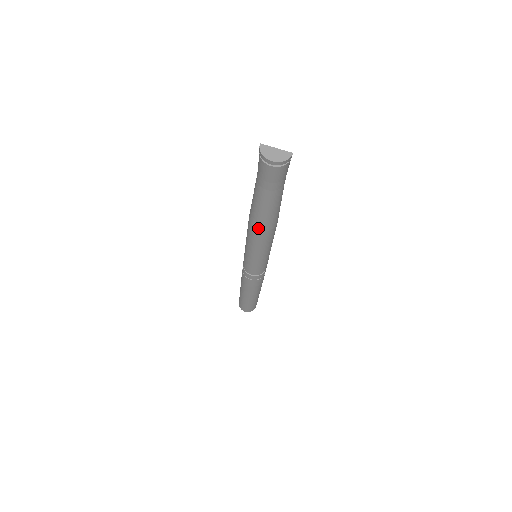
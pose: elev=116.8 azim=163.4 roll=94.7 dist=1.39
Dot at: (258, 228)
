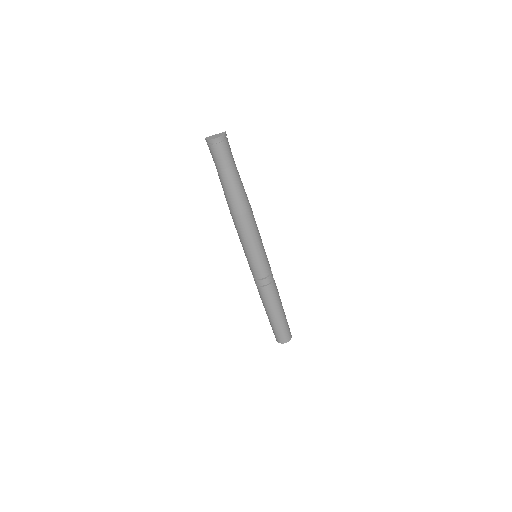
Dot at: (239, 213)
